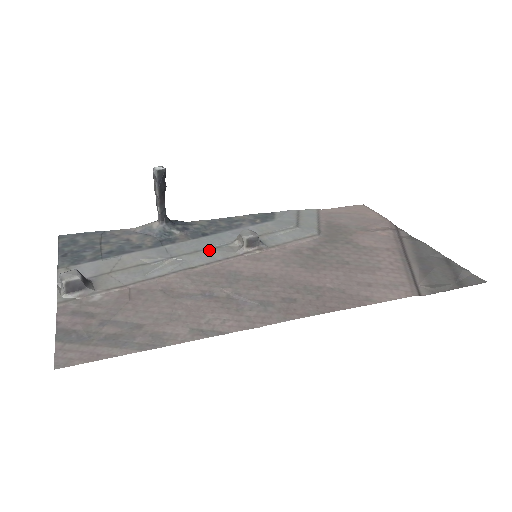
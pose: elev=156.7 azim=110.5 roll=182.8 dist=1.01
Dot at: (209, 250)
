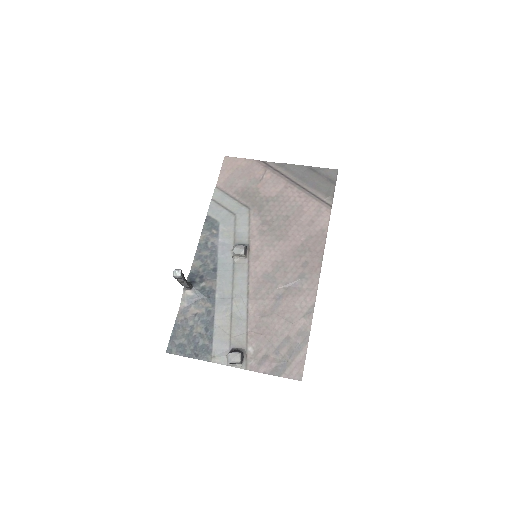
Dot at: (235, 276)
